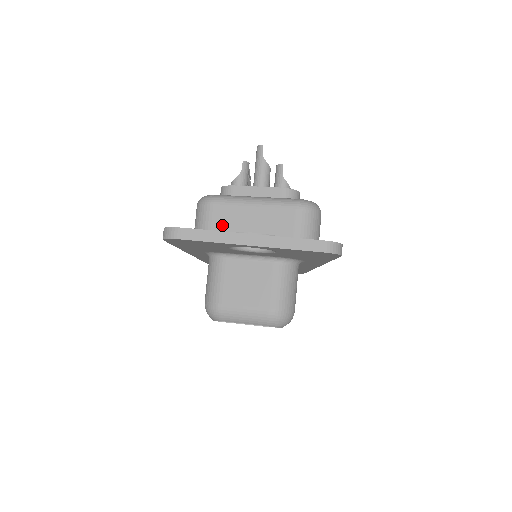
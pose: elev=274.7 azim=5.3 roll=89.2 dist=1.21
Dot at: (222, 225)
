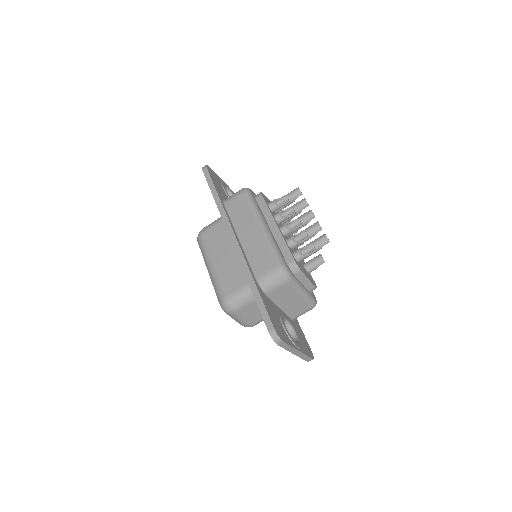
Dot at: (280, 293)
